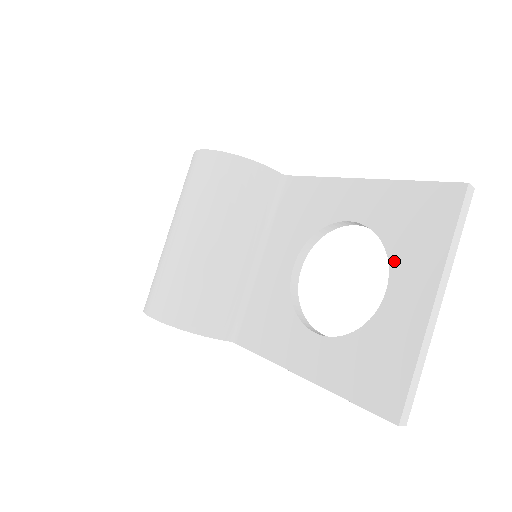
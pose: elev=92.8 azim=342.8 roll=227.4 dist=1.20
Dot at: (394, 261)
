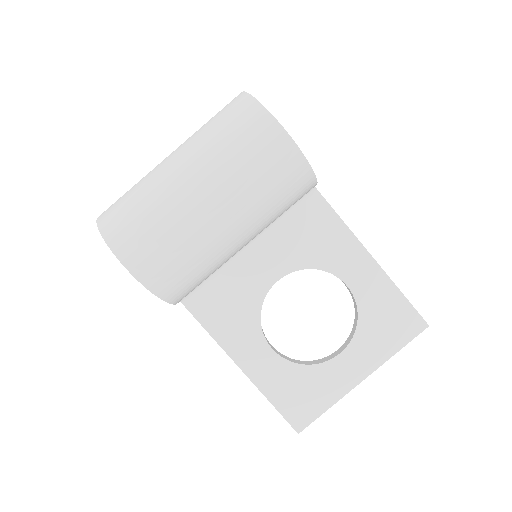
Dot at: (357, 338)
